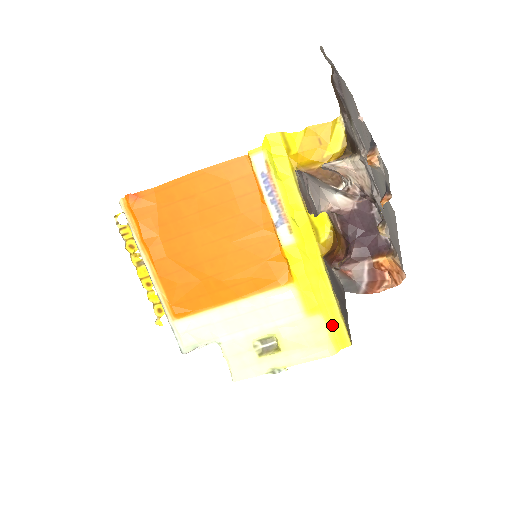
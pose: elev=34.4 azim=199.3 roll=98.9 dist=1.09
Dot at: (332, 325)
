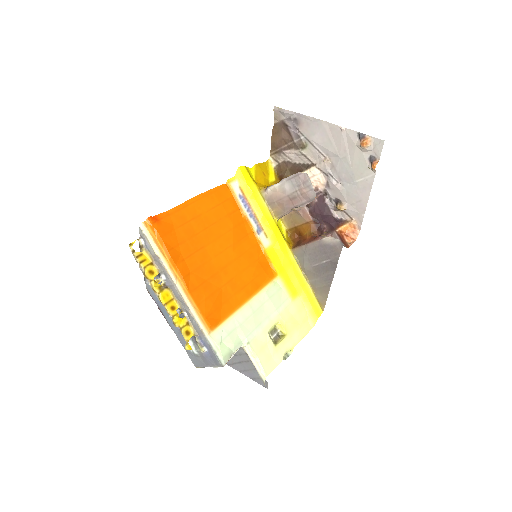
Dot at: (309, 301)
